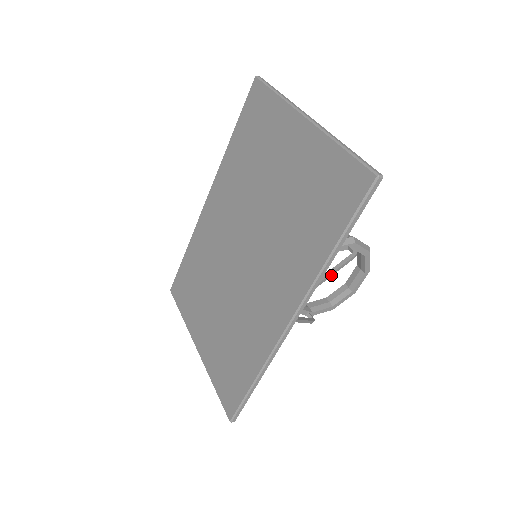
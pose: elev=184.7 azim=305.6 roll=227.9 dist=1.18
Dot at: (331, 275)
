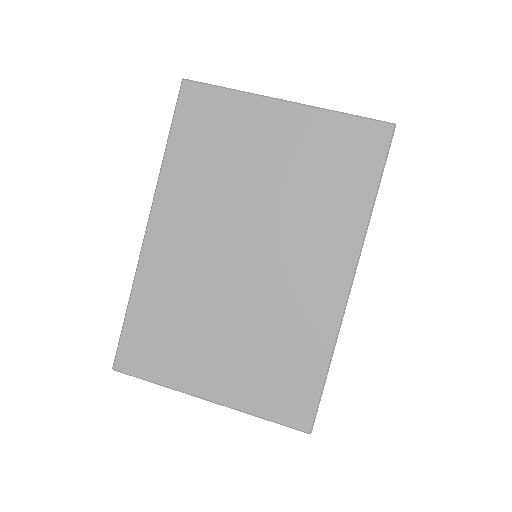
Dot at: occluded
